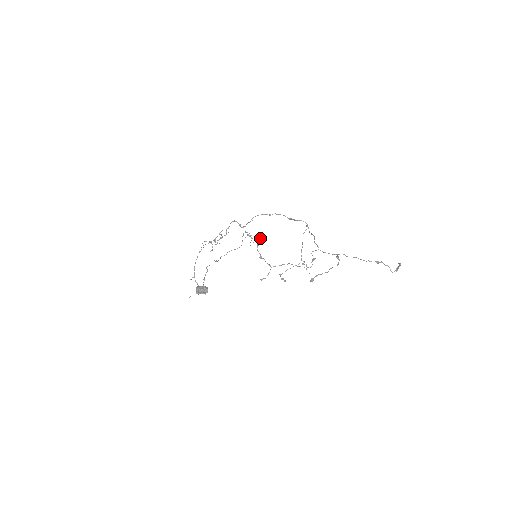
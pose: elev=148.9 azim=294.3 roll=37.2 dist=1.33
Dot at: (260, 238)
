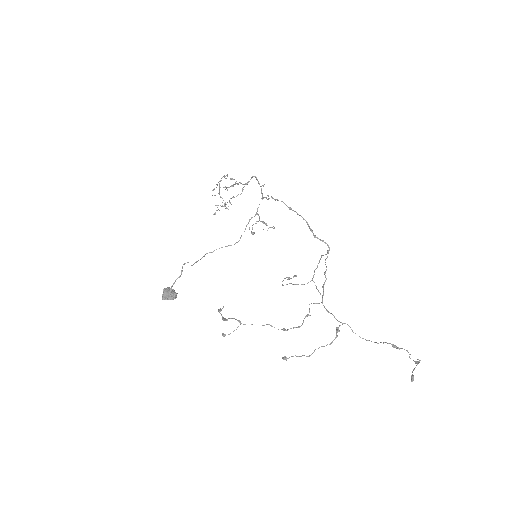
Dot at: occluded
